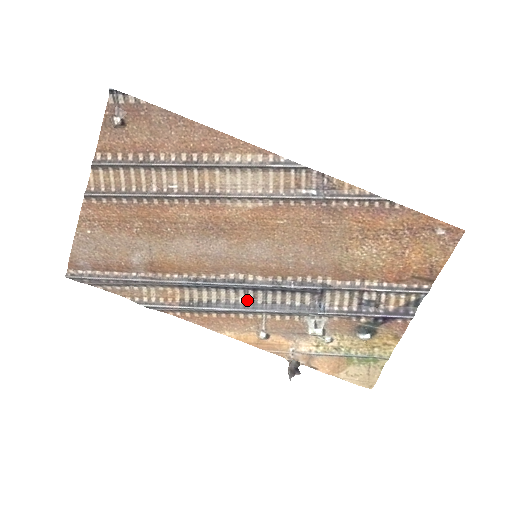
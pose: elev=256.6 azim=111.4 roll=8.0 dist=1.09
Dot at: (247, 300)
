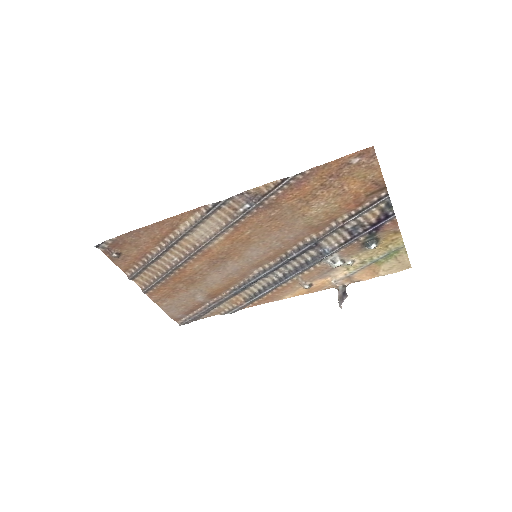
Dot at: (278, 276)
